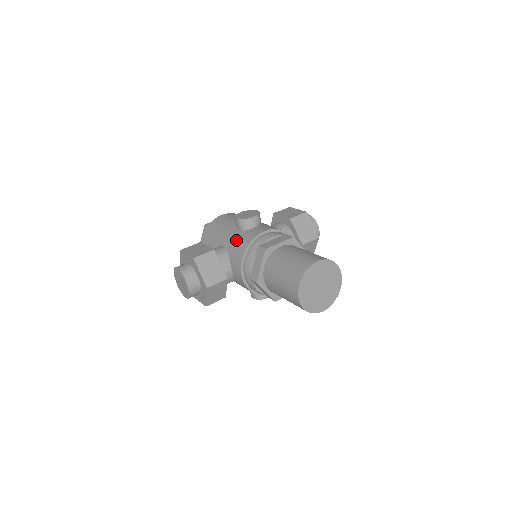
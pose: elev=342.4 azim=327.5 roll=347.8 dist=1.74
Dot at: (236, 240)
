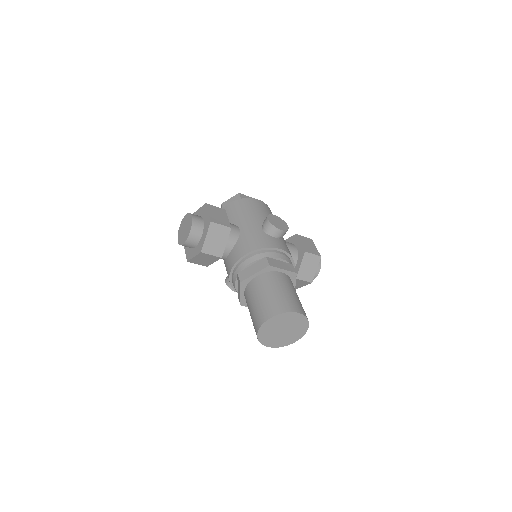
Dot at: (253, 234)
